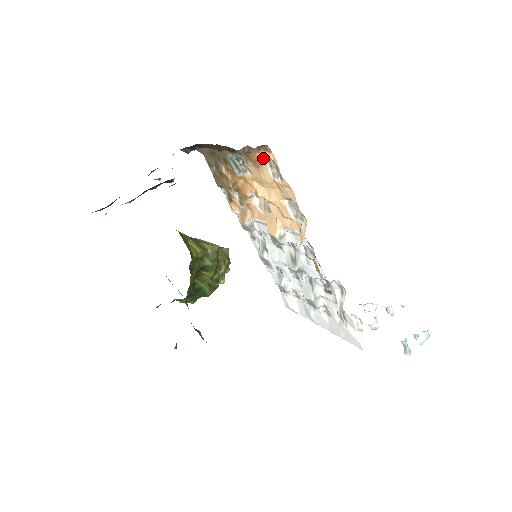
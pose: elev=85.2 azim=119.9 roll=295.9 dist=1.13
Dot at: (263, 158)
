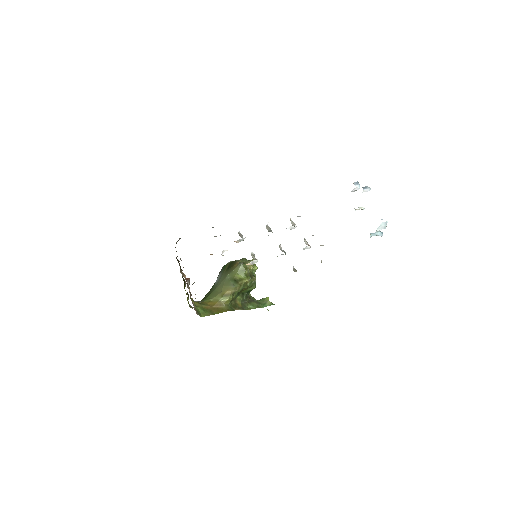
Dot at: occluded
